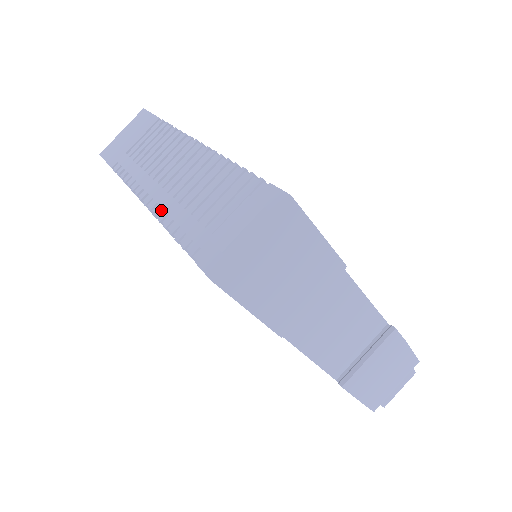
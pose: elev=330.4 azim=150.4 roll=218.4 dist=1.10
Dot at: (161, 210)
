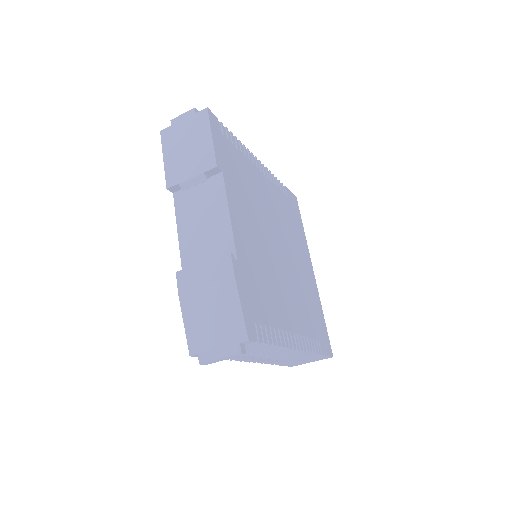
Dot at: occluded
